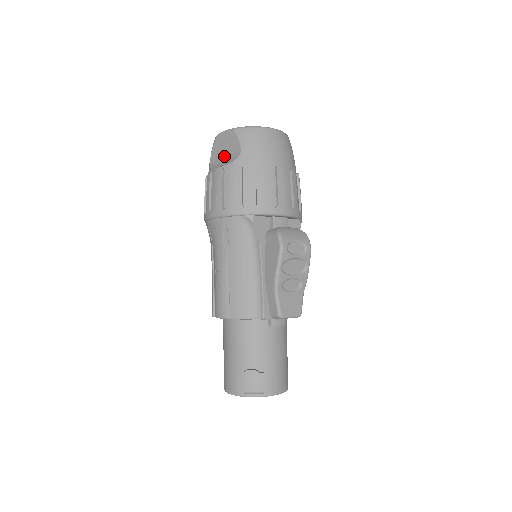
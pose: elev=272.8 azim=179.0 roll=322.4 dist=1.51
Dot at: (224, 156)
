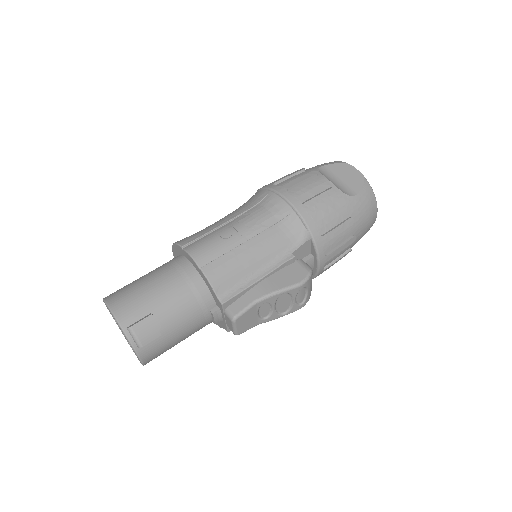
Dot at: (337, 180)
